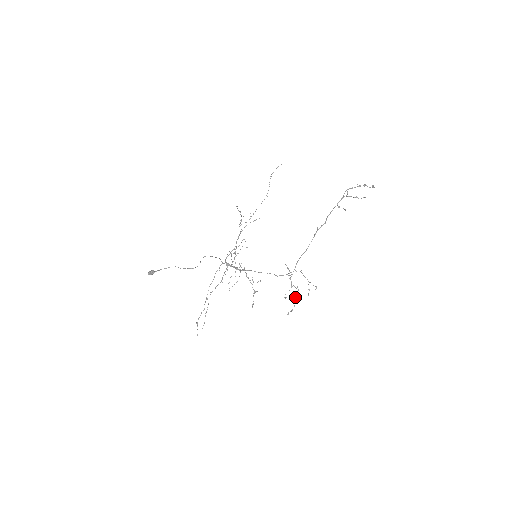
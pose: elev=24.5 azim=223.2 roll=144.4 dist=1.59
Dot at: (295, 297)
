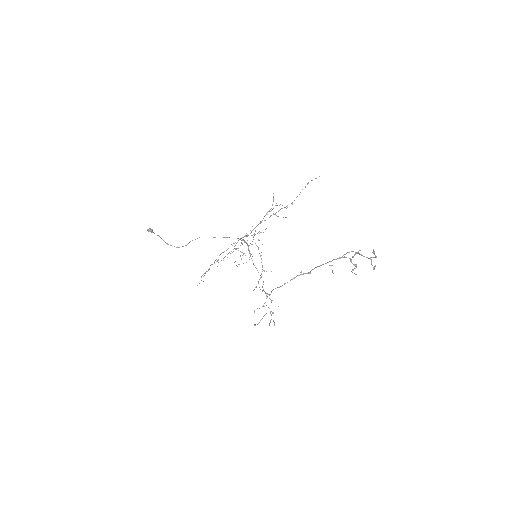
Dot at: (263, 316)
